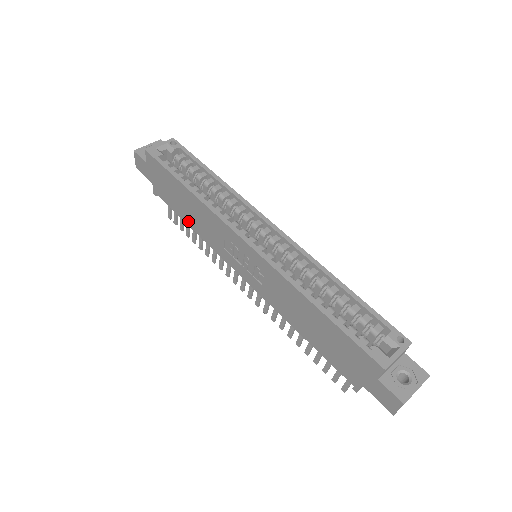
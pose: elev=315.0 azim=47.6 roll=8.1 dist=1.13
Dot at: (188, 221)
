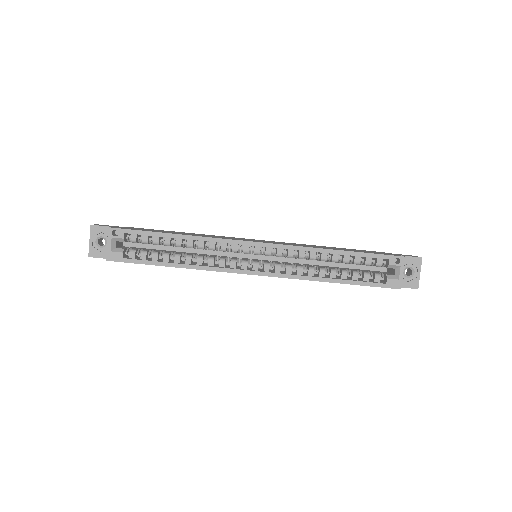
Dot at: occluded
